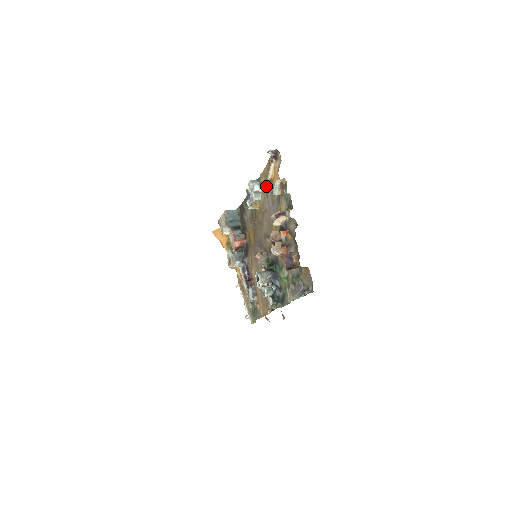
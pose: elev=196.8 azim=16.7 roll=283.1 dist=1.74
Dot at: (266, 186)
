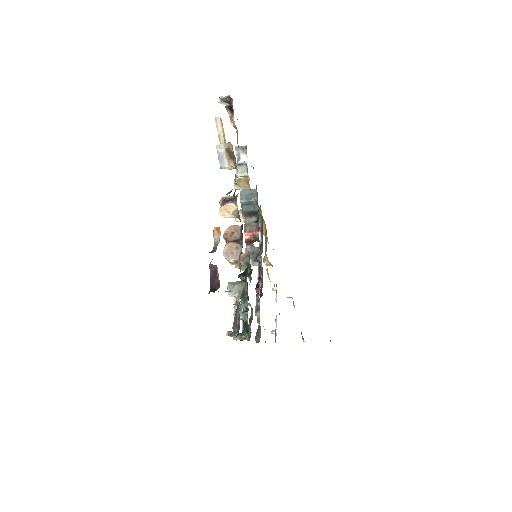
Dot at: occluded
